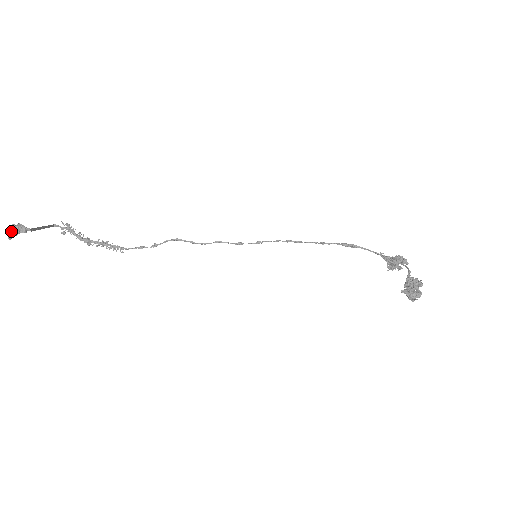
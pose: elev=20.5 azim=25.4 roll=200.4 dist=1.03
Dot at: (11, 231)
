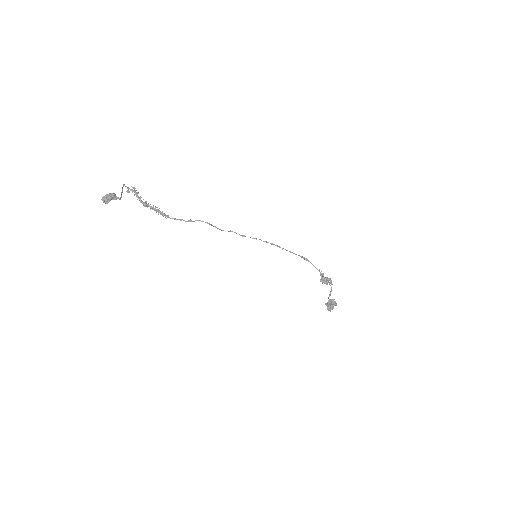
Dot at: (109, 199)
